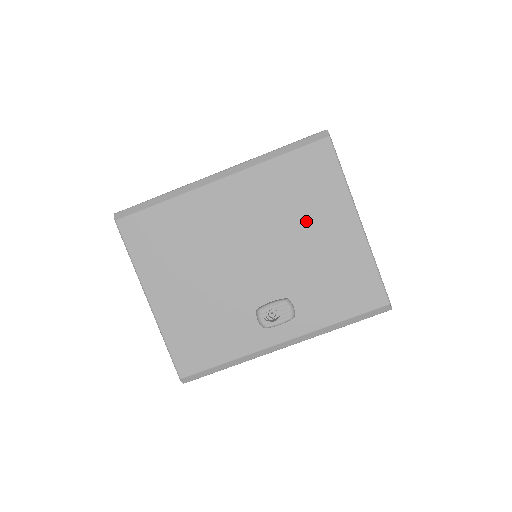
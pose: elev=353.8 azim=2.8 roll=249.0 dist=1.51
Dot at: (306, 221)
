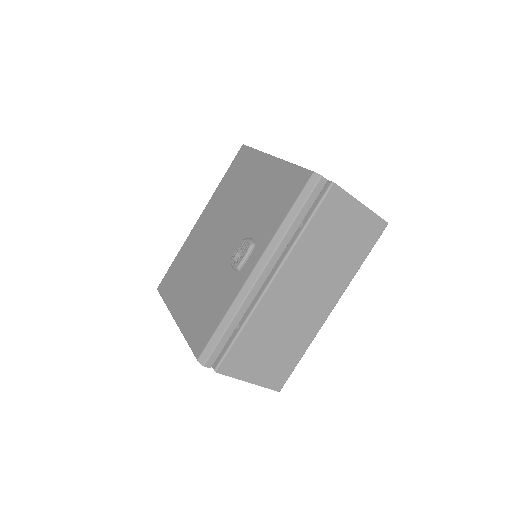
Dot at: (244, 189)
